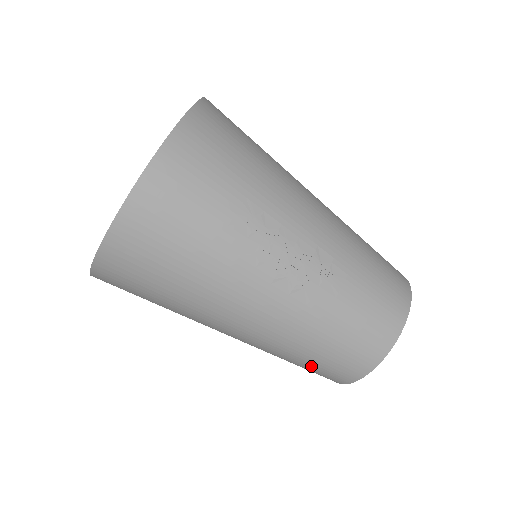
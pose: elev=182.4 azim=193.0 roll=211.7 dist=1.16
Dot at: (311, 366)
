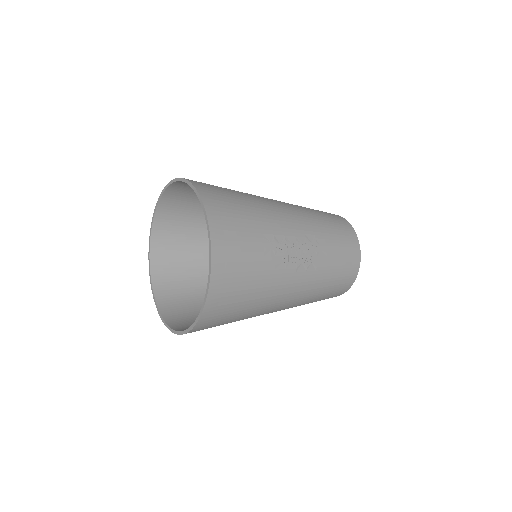
Dot at: (322, 299)
